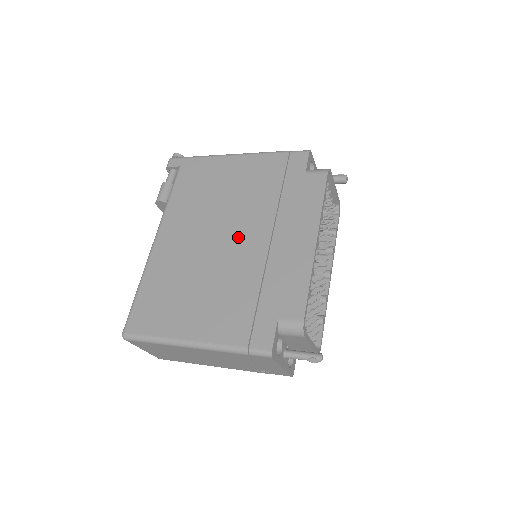
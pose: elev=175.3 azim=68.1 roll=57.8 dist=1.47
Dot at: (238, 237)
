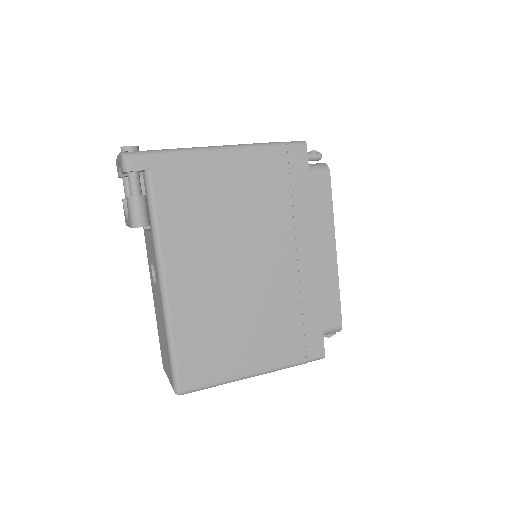
Dot at: (264, 260)
